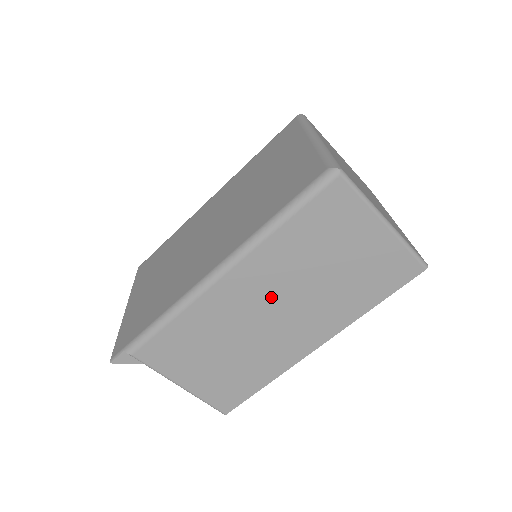
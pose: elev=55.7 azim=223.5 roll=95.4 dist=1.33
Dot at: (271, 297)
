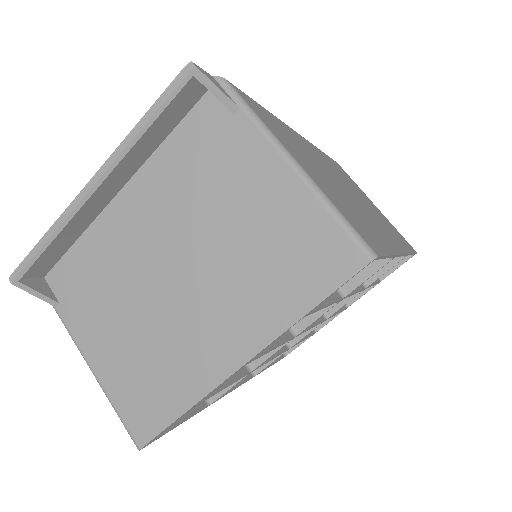
Dot at: (340, 179)
